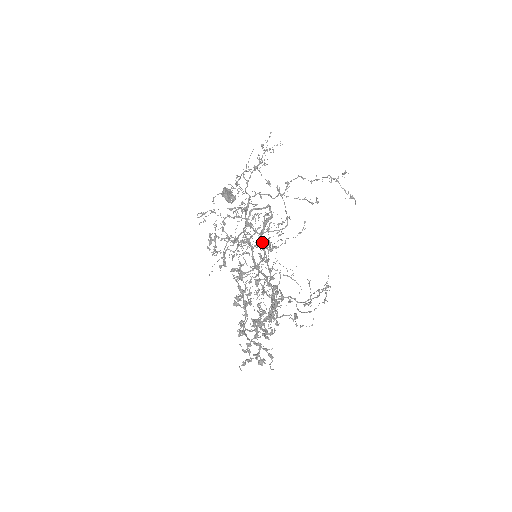
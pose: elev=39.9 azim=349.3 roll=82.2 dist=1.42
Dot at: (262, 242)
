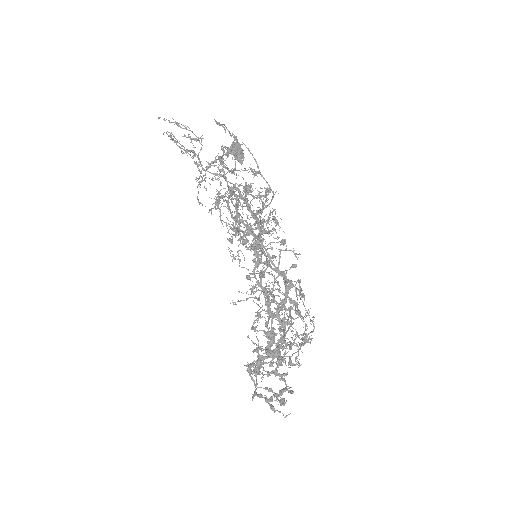
Dot at: (259, 230)
